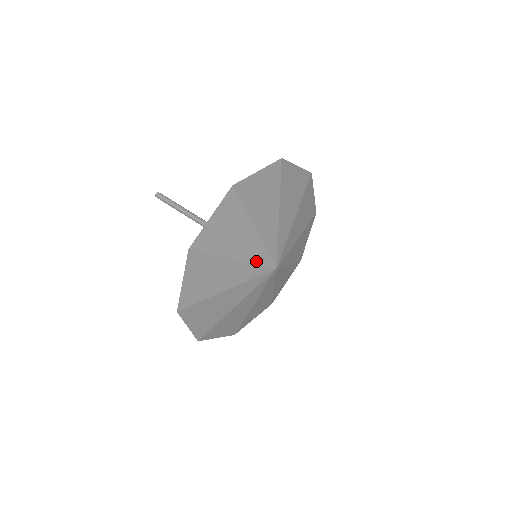
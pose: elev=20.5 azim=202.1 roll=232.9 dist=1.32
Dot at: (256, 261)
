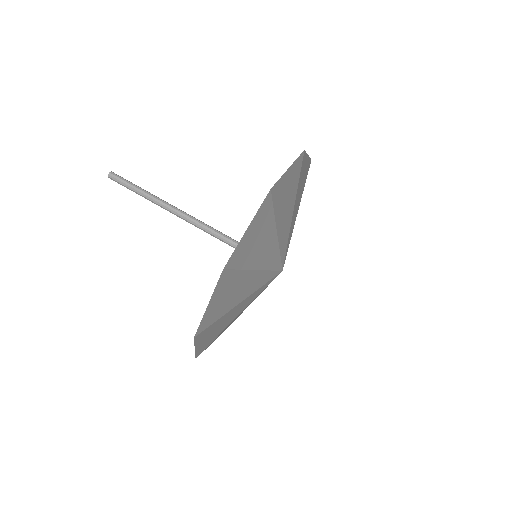
Dot at: (270, 267)
